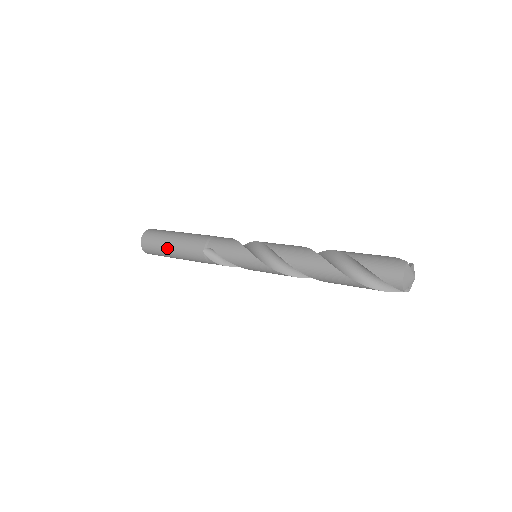
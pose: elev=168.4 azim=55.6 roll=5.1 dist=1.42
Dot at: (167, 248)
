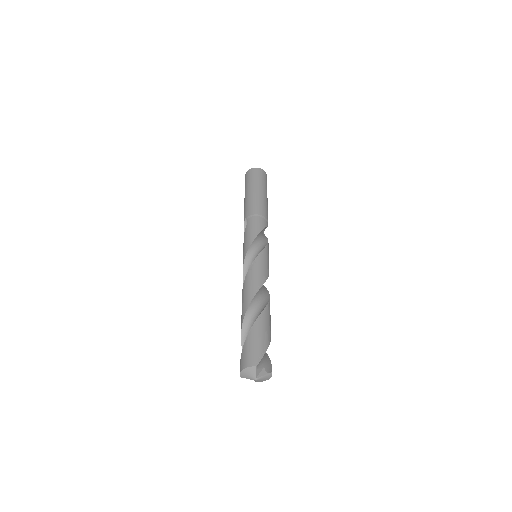
Dot at: (245, 193)
